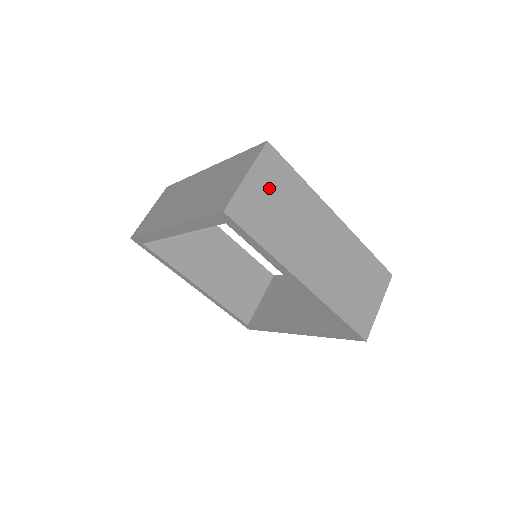
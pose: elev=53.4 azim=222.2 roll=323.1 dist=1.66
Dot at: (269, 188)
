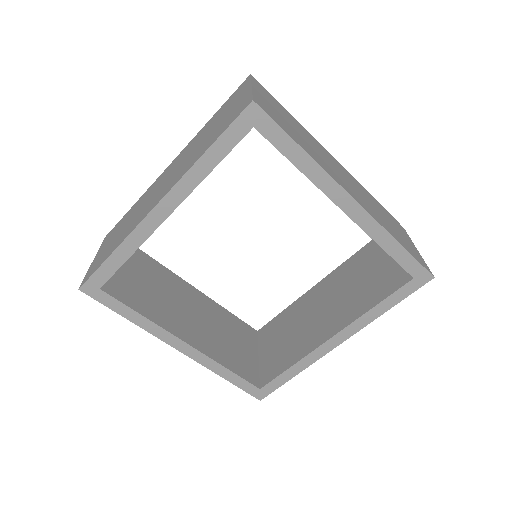
Dot at: (275, 107)
